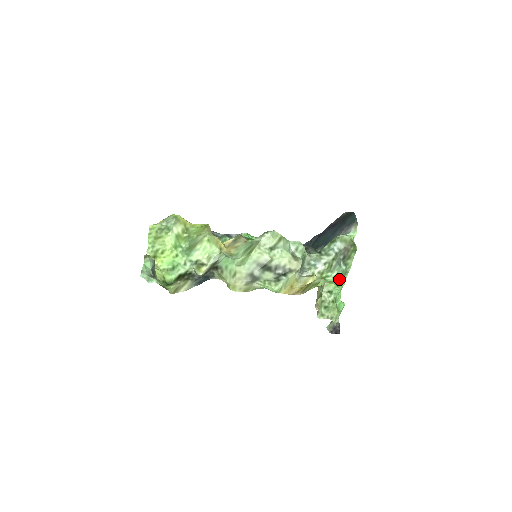
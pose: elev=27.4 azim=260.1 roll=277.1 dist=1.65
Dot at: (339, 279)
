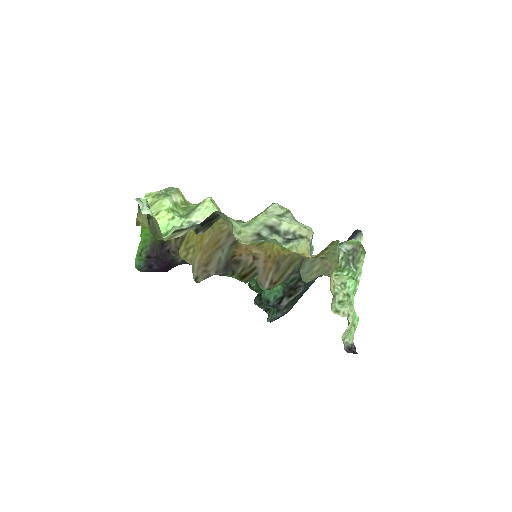
Dot at: (351, 277)
